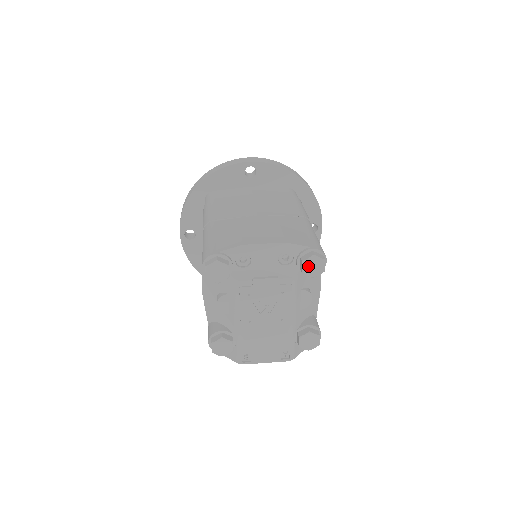
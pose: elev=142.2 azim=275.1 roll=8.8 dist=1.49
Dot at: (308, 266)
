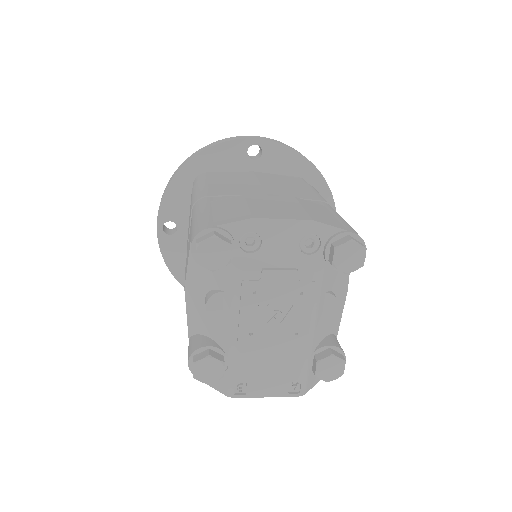
Dot at: (342, 255)
